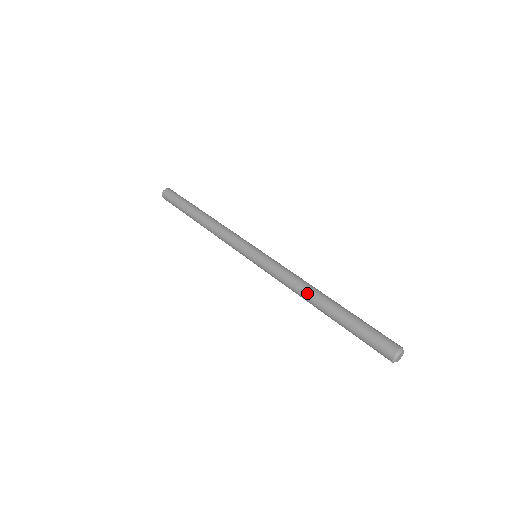
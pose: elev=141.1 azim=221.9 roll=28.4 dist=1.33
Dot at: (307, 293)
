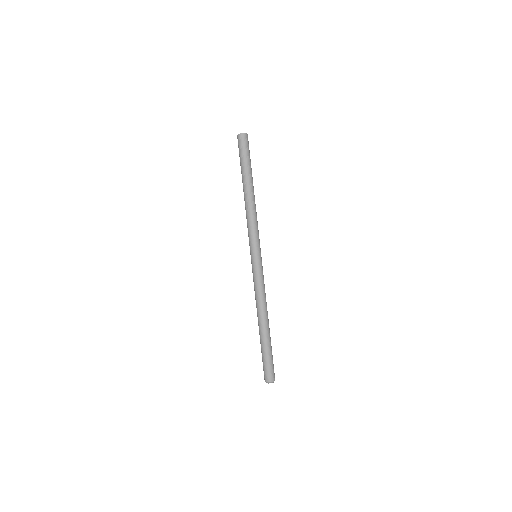
Dot at: (257, 312)
